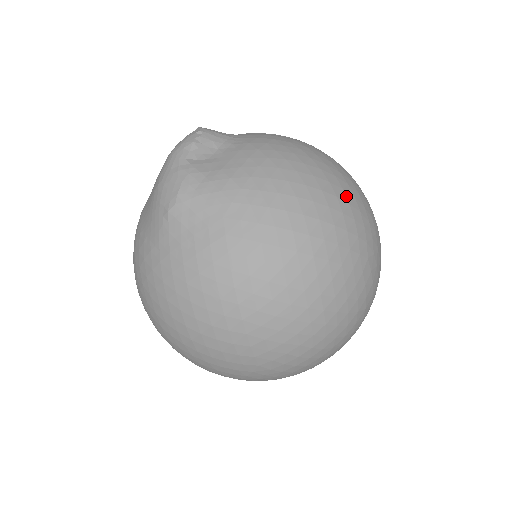
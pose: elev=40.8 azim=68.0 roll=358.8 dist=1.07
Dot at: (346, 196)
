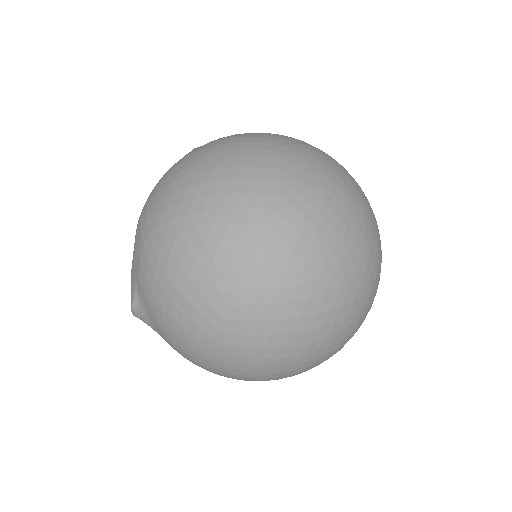
Dot at: occluded
